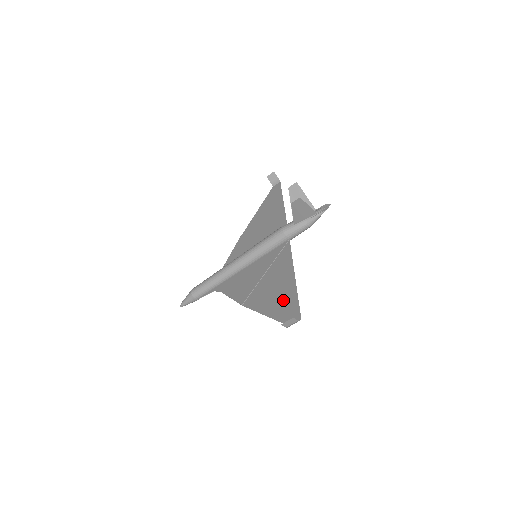
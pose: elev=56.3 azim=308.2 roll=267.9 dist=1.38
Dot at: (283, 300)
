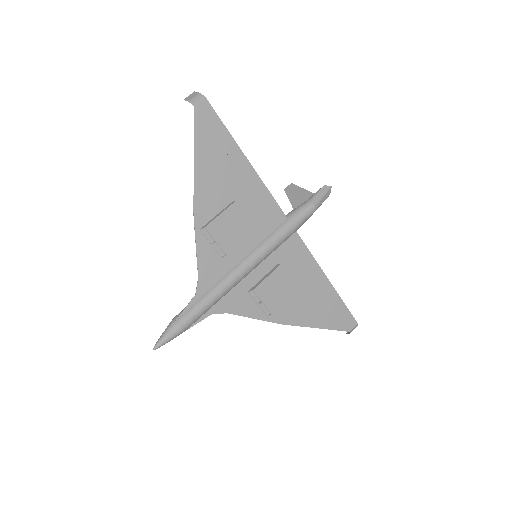
Dot at: (218, 147)
